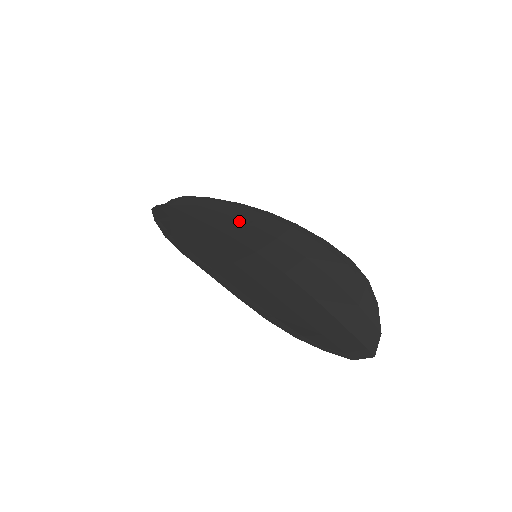
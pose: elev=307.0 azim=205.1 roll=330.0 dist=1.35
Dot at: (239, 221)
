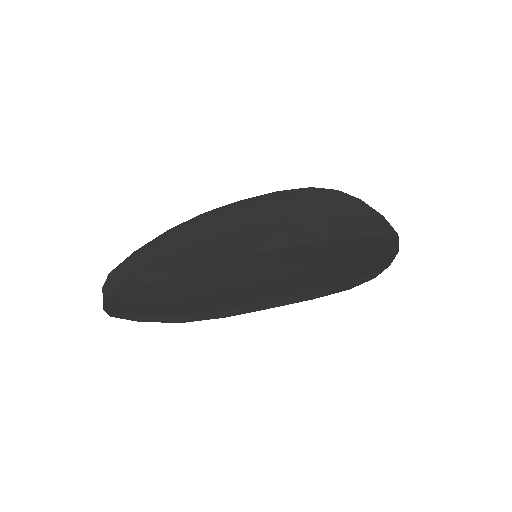
Dot at: (199, 245)
